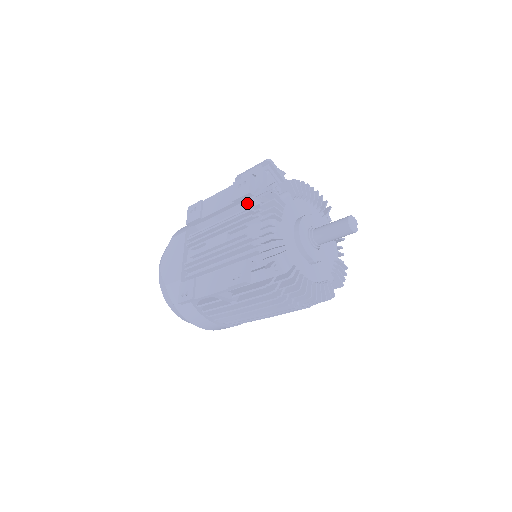
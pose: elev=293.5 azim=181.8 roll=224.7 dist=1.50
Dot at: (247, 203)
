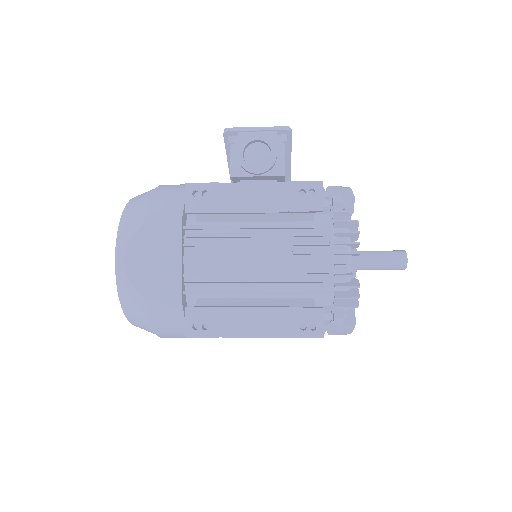
Dot at: (303, 215)
